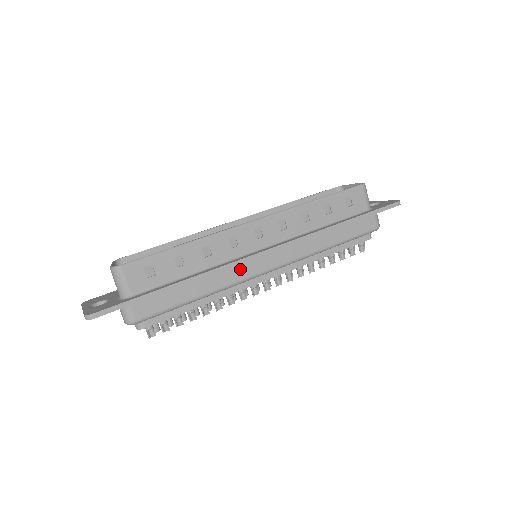
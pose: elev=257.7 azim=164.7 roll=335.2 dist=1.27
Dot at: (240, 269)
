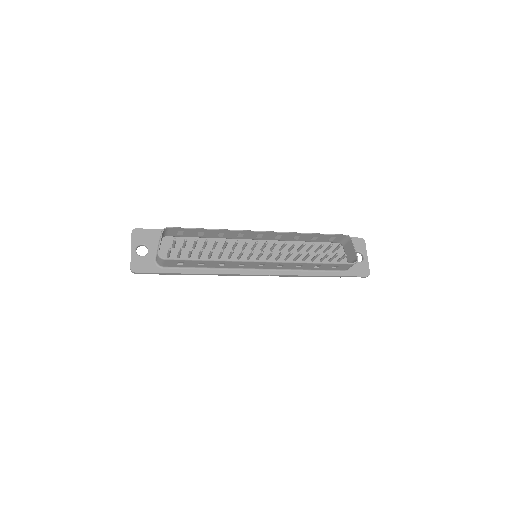
Dot at: occluded
